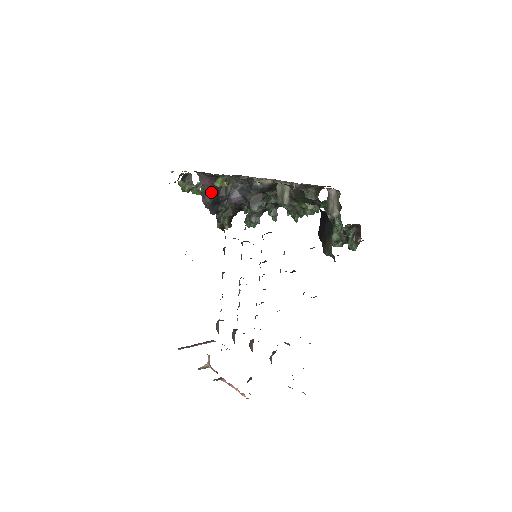
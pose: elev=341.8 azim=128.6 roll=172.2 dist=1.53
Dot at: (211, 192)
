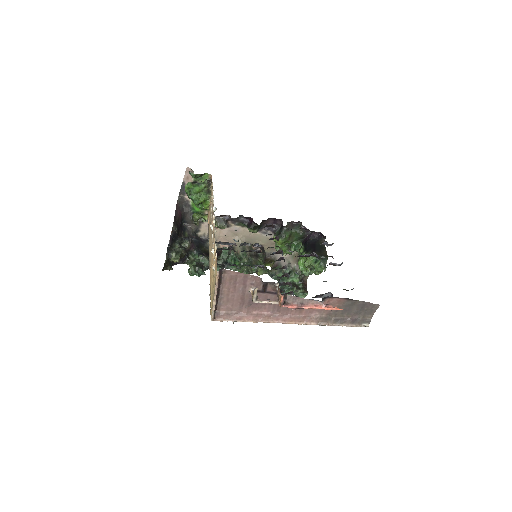
Dot at: (178, 224)
